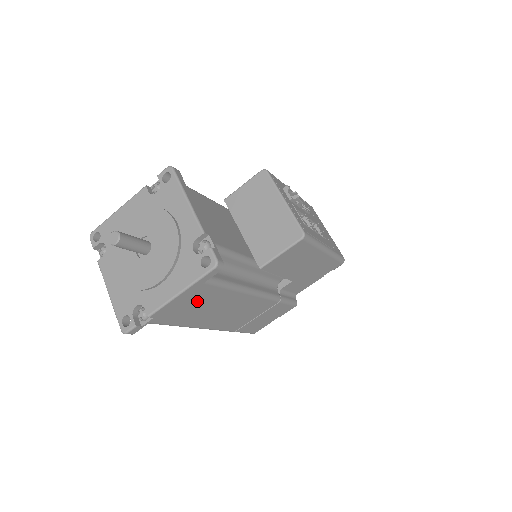
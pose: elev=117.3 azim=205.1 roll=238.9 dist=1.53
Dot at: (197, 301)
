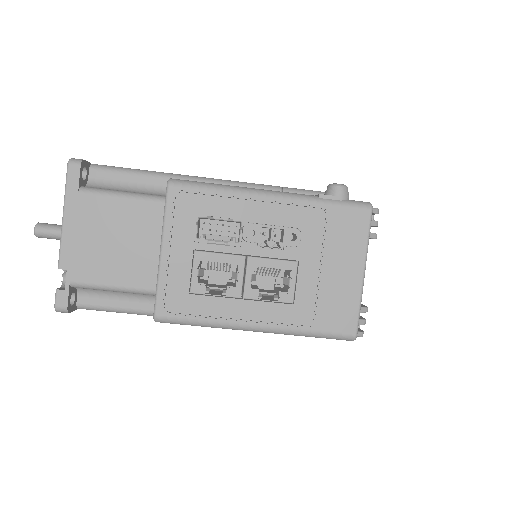
Dot at: occluded
